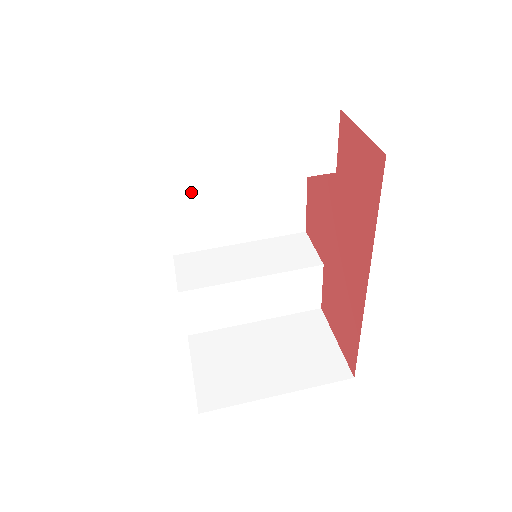
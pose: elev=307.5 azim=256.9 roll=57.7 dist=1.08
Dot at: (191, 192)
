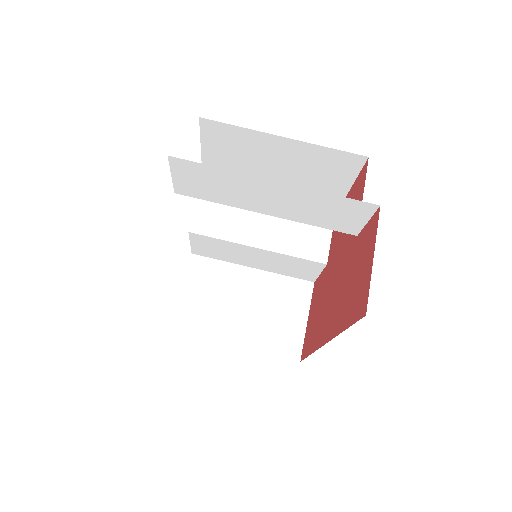
Dot at: (209, 199)
